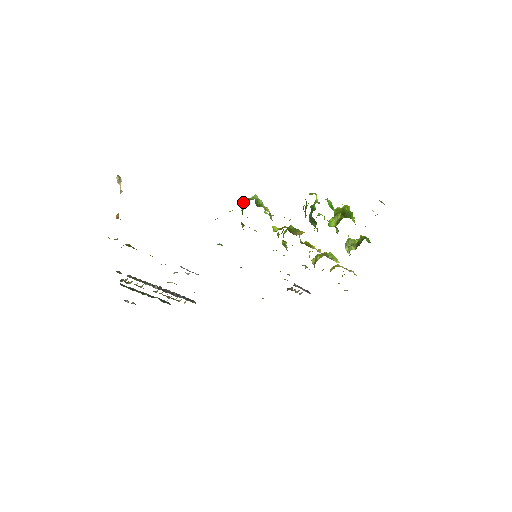
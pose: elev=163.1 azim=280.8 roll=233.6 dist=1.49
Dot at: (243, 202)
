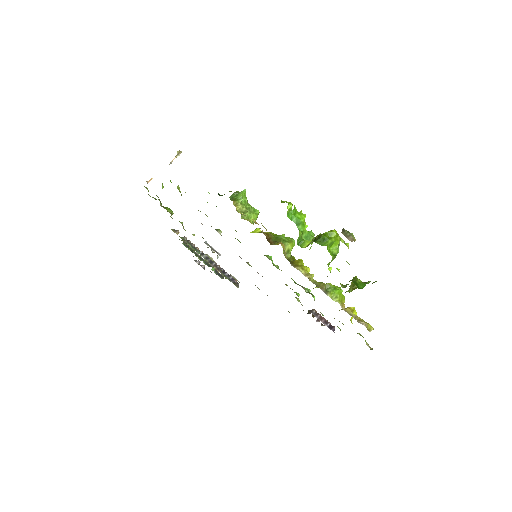
Dot at: occluded
